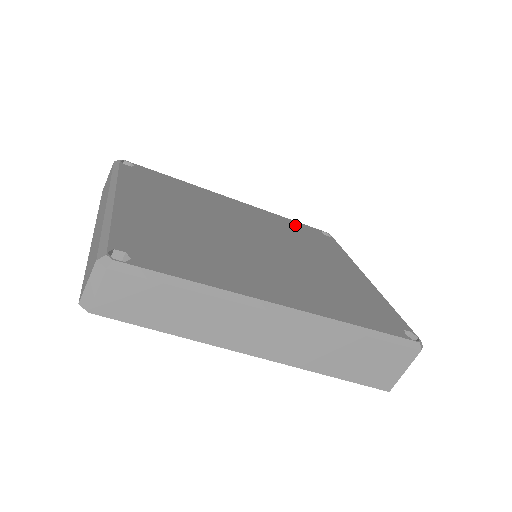
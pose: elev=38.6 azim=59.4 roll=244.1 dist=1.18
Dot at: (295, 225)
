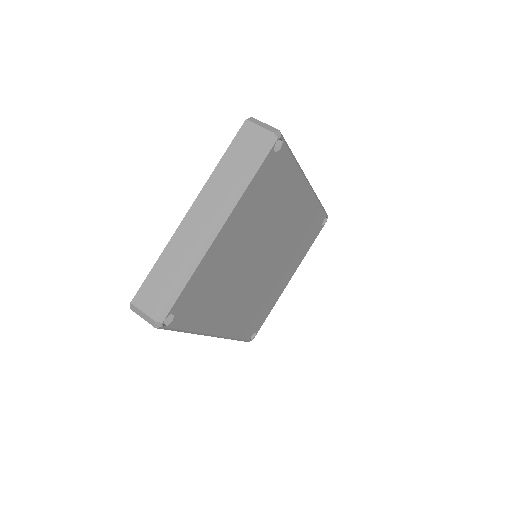
Dot at: (315, 216)
